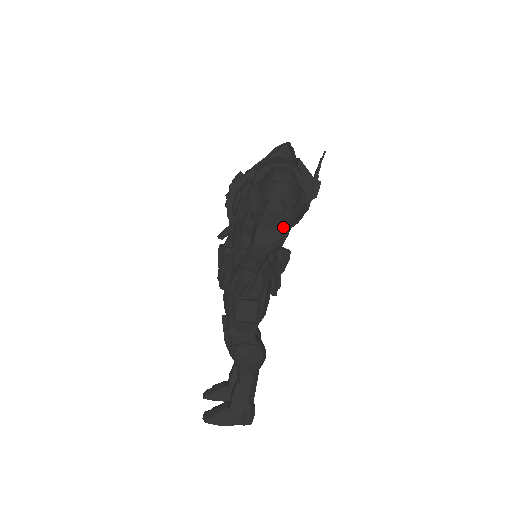
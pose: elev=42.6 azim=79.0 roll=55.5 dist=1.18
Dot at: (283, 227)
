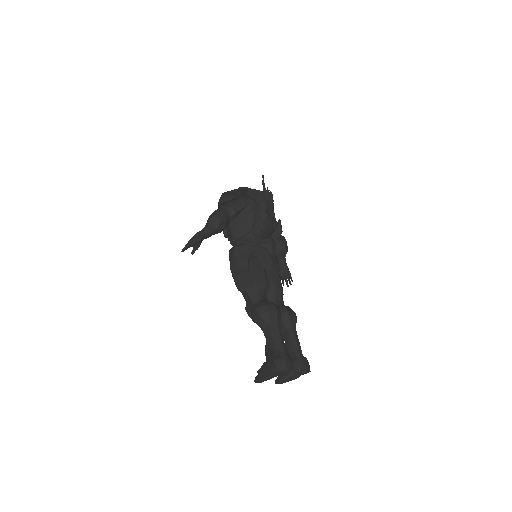
Dot at: (216, 211)
